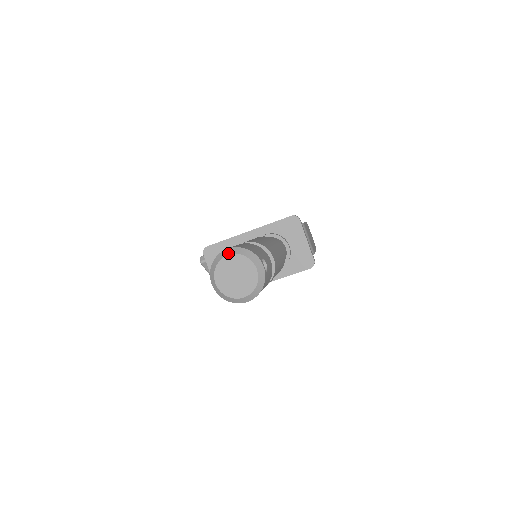
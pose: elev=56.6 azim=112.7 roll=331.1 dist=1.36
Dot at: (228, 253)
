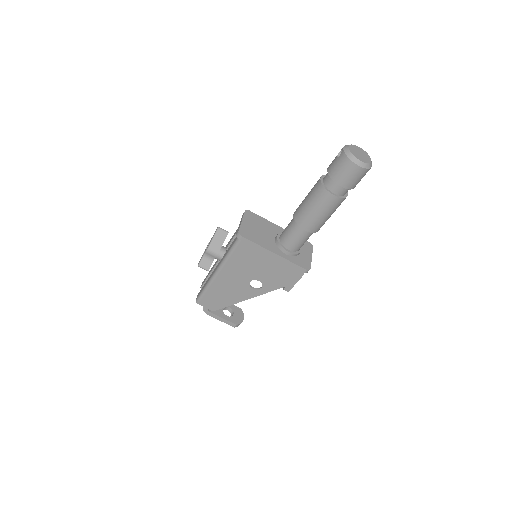
Dot at: occluded
